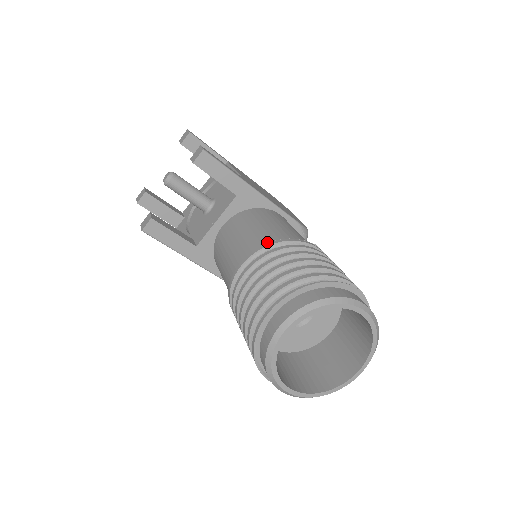
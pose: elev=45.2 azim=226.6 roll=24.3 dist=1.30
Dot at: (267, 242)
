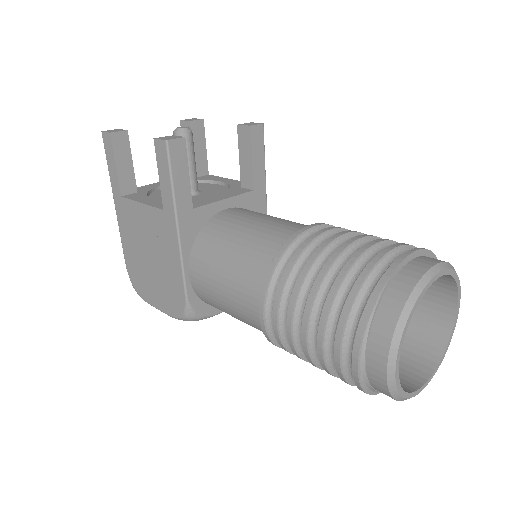
Dot at: occluded
